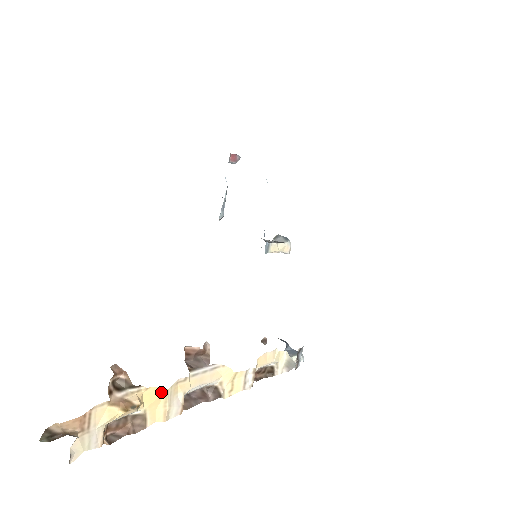
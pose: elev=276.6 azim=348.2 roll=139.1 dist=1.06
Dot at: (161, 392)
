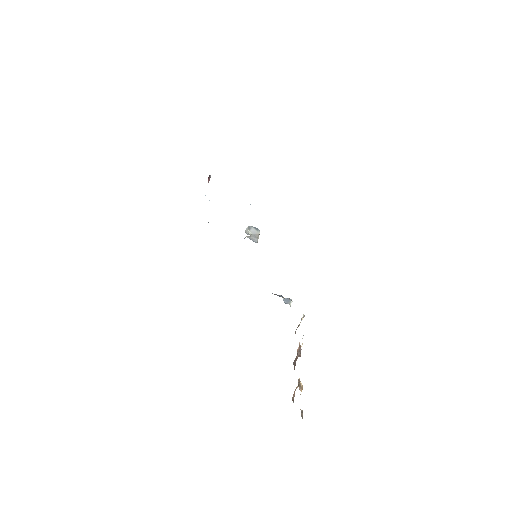
Dot at: occluded
